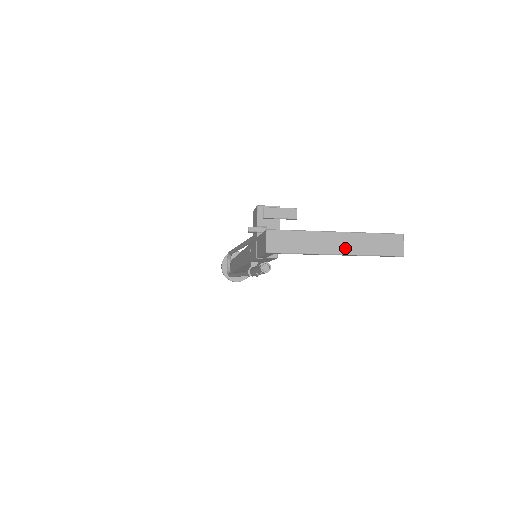
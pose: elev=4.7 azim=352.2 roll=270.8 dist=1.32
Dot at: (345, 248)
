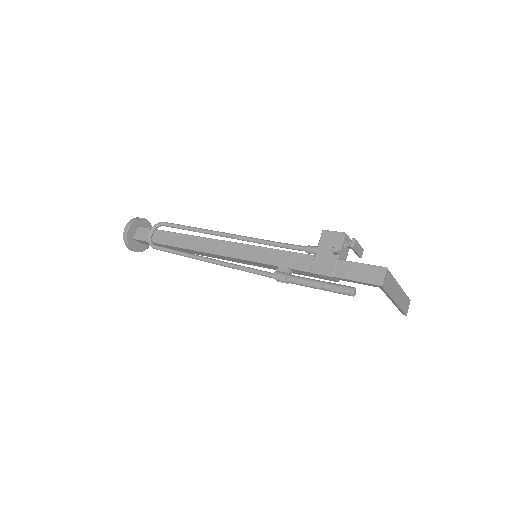
Dot at: (399, 299)
